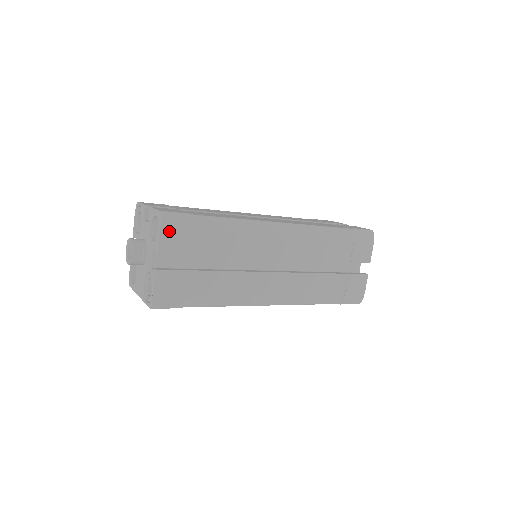
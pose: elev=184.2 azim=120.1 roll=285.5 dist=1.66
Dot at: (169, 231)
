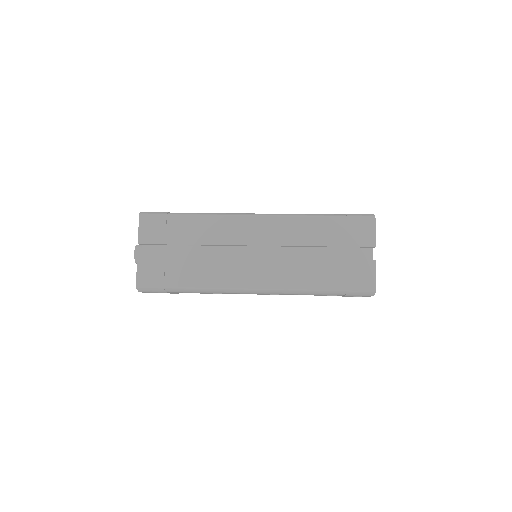
Dot at: (148, 292)
